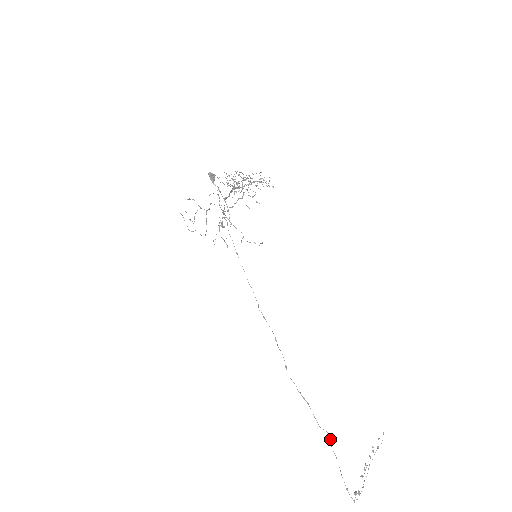
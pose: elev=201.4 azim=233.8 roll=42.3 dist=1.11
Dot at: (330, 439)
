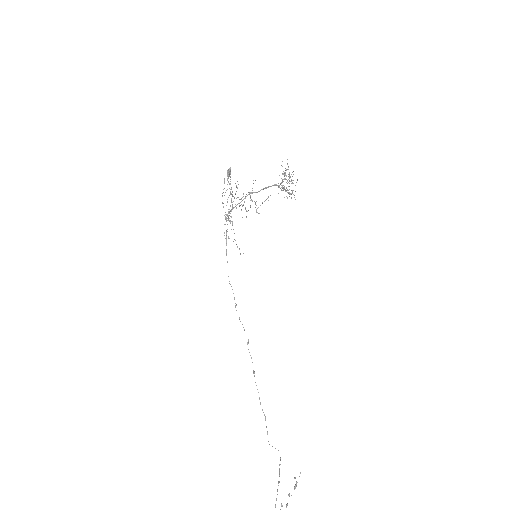
Dot at: occluded
